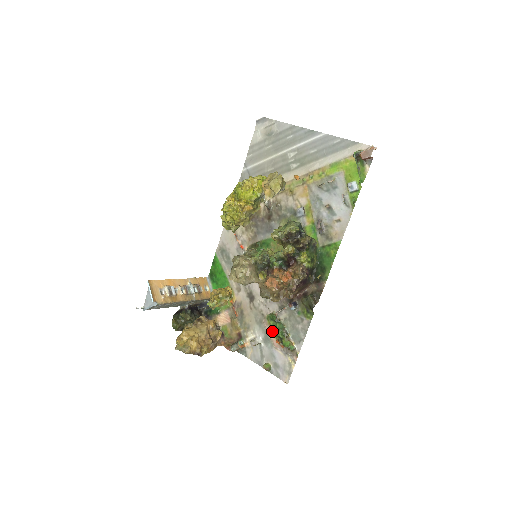
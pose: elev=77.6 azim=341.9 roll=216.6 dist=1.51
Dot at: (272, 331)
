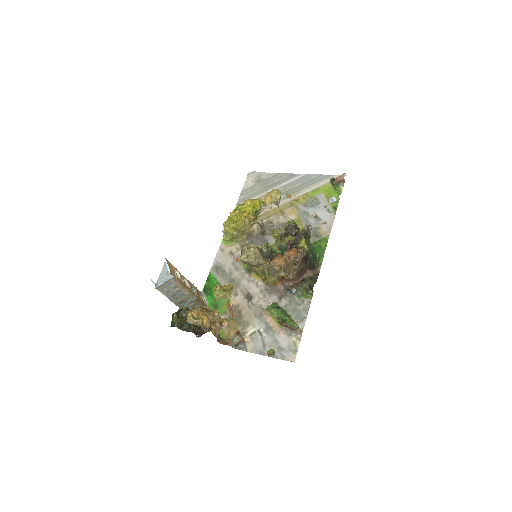
Dot at: (274, 317)
